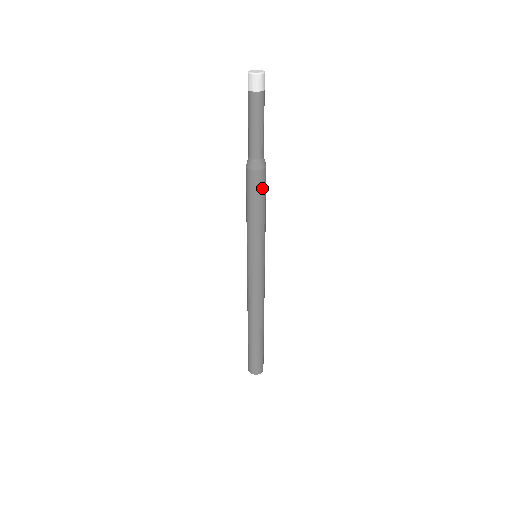
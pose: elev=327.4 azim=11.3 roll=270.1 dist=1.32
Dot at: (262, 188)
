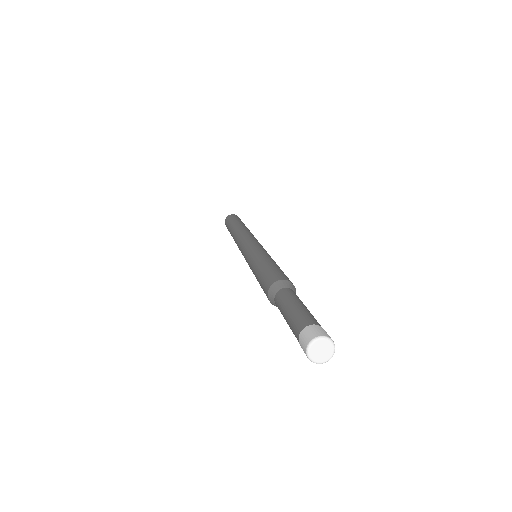
Dot at: occluded
